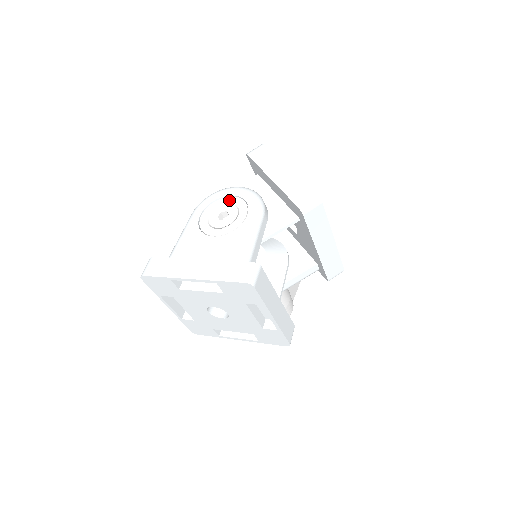
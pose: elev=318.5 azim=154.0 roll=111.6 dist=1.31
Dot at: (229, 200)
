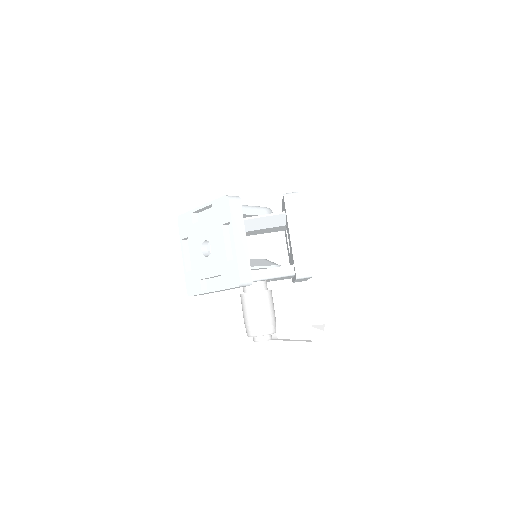
Dot at: occluded
